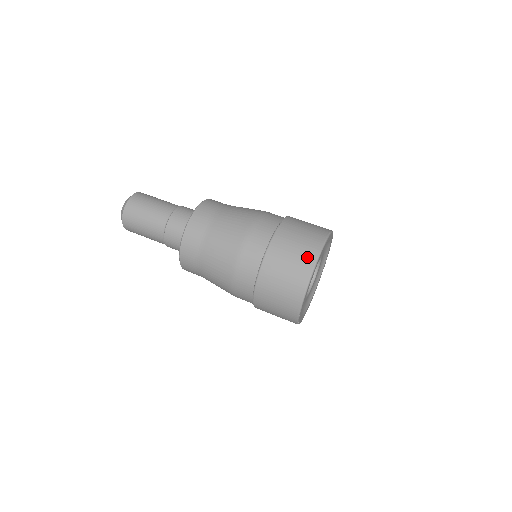
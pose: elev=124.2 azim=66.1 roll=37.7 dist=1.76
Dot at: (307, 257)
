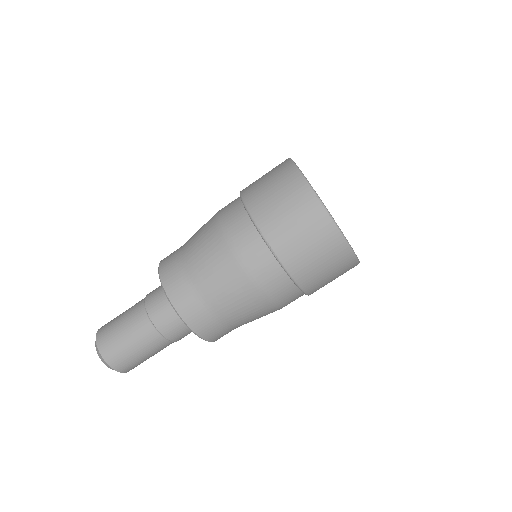
Dot at: (336, 250)
